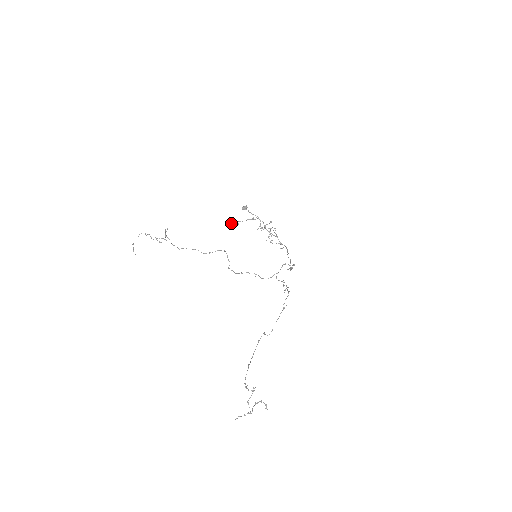
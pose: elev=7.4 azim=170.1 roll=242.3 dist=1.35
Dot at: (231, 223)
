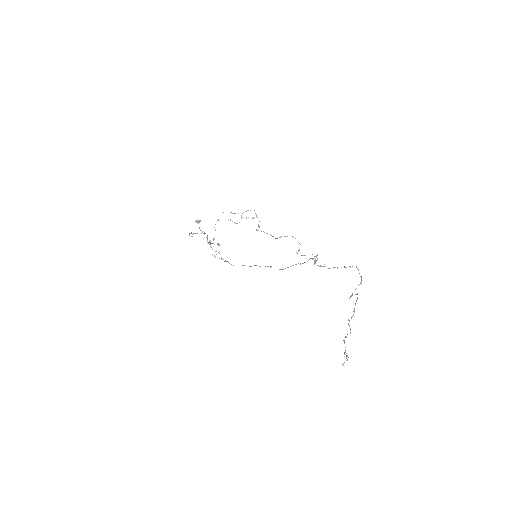
Dot at: (189, 233)
